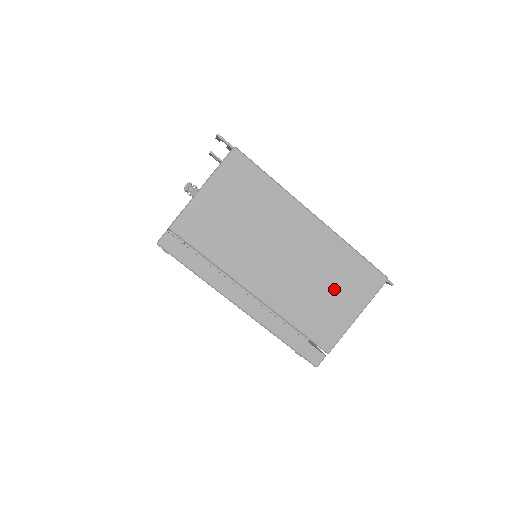
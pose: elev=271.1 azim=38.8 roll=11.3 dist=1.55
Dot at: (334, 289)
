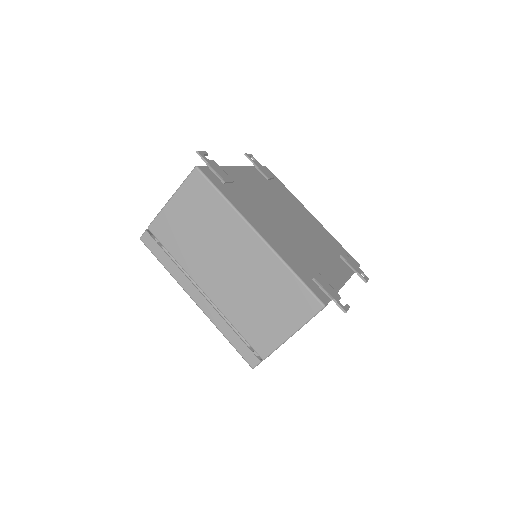
Dot at: (271, 304)
